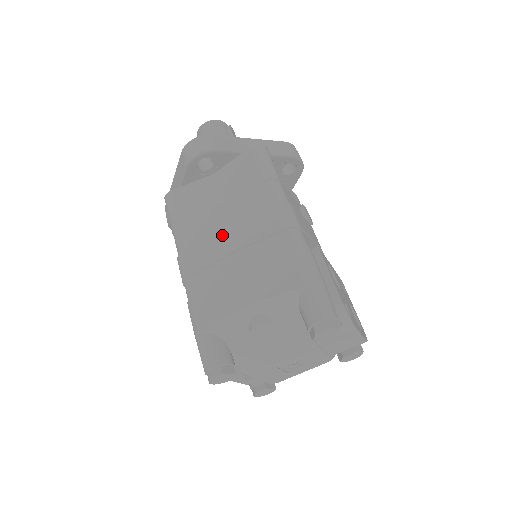
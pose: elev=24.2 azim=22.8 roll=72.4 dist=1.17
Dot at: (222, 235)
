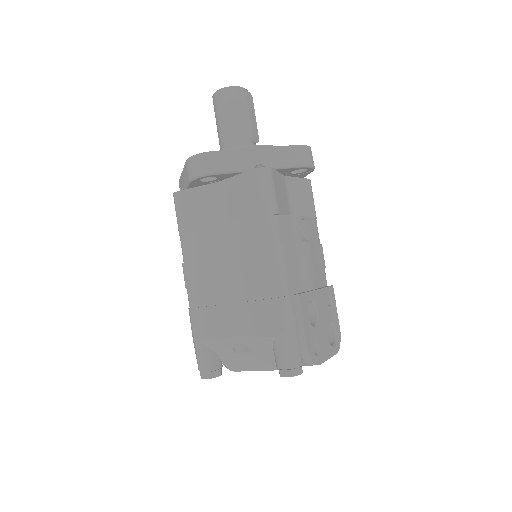
Dot at: (218, 263)
